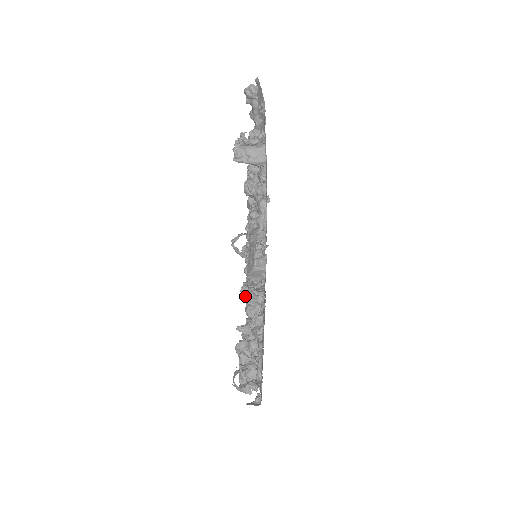
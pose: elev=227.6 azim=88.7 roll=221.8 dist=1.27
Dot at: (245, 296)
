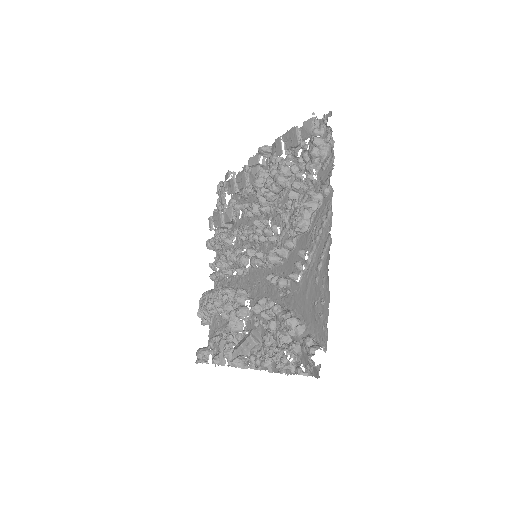
Dot at: occluded
